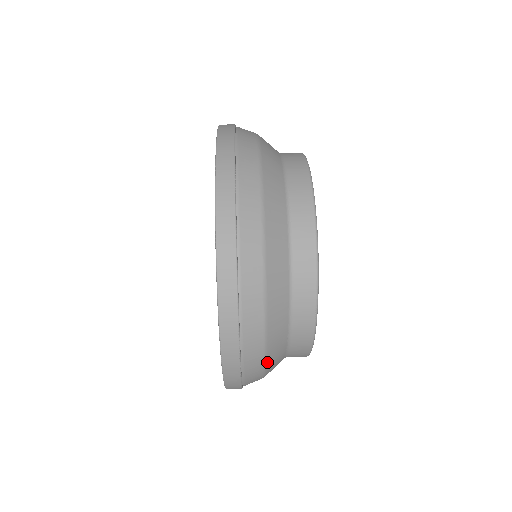
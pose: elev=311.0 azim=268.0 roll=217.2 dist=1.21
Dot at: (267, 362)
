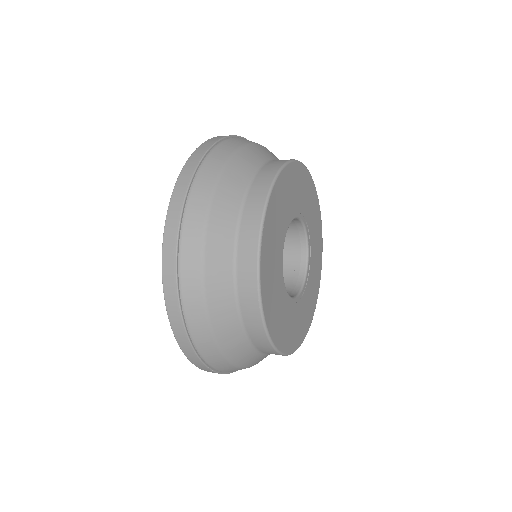
Dot at: (230, 163)
